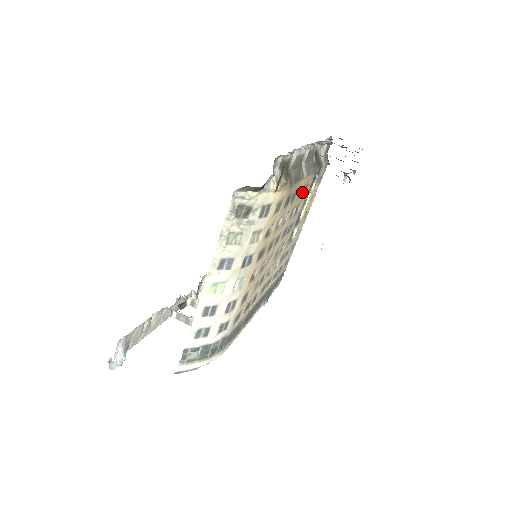
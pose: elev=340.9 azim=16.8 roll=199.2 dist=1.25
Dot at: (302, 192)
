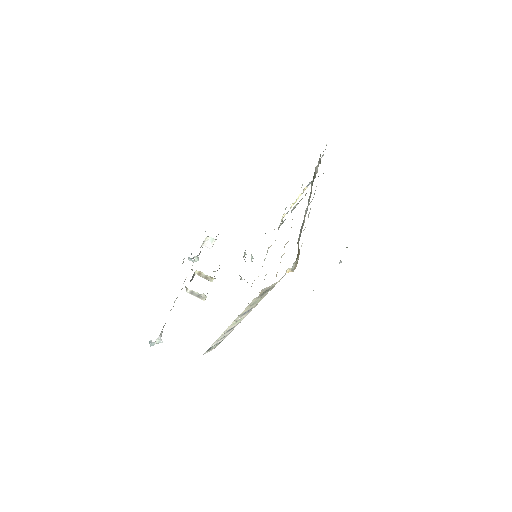
Dot at: occluded
